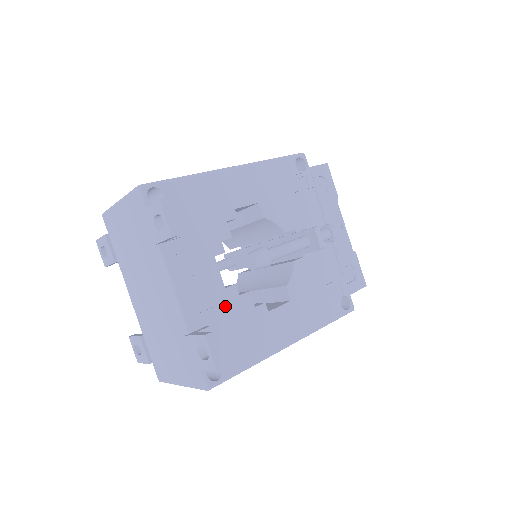
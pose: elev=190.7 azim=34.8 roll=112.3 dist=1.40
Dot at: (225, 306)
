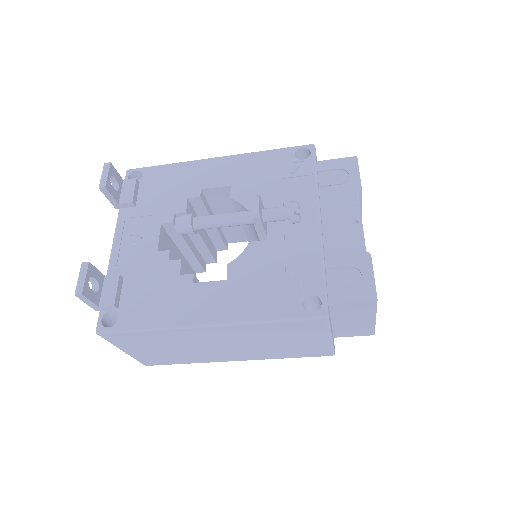
Dot at: (150, 266)
